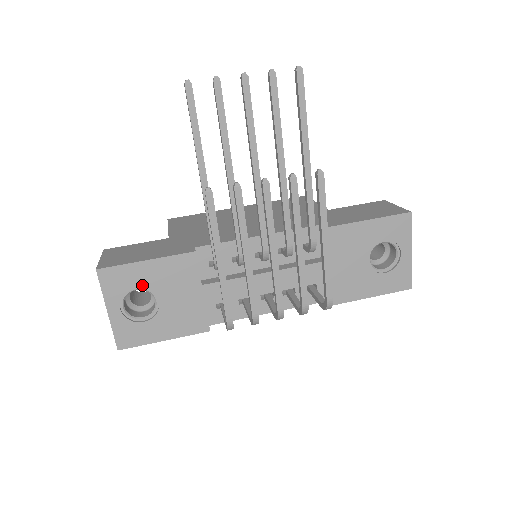
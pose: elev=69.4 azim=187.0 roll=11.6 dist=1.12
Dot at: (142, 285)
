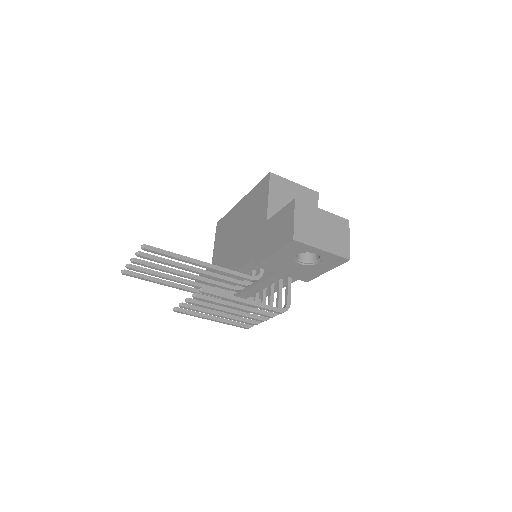
Dot at: occluded
